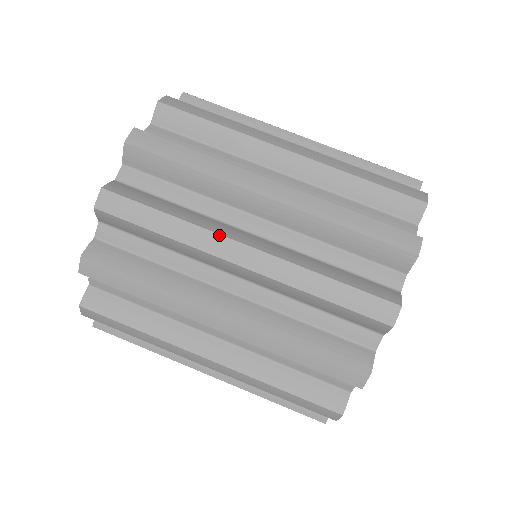
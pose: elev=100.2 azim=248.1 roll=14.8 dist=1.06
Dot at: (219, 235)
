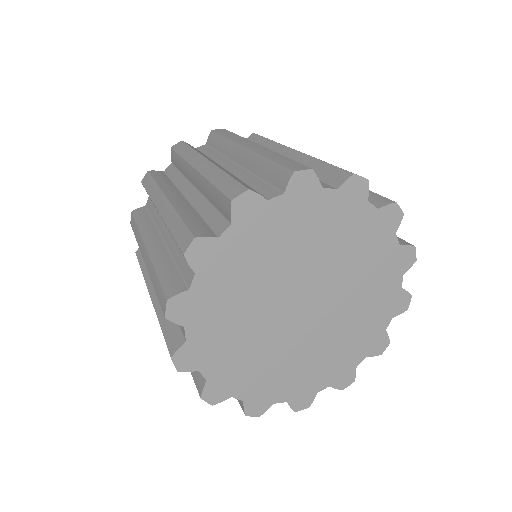
Dot at: occluded
